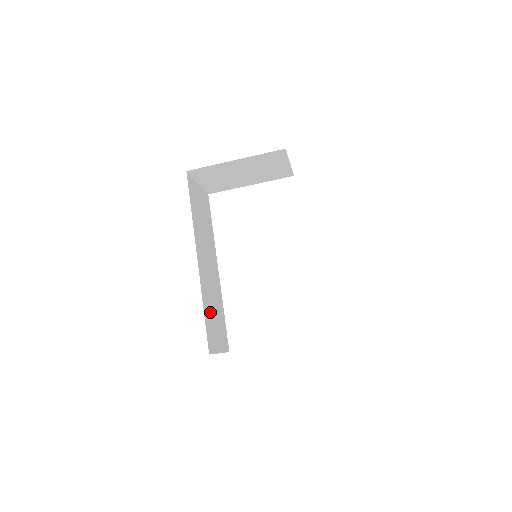
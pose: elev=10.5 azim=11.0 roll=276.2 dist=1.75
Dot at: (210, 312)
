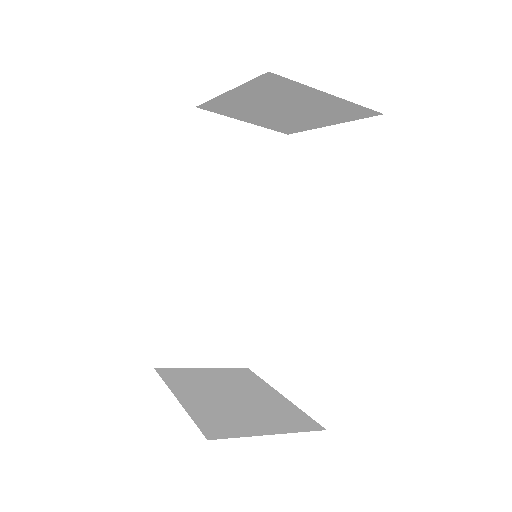
Dot at: (192, 313)
